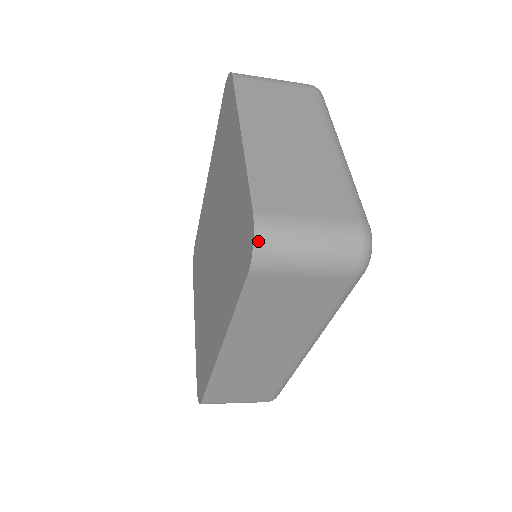
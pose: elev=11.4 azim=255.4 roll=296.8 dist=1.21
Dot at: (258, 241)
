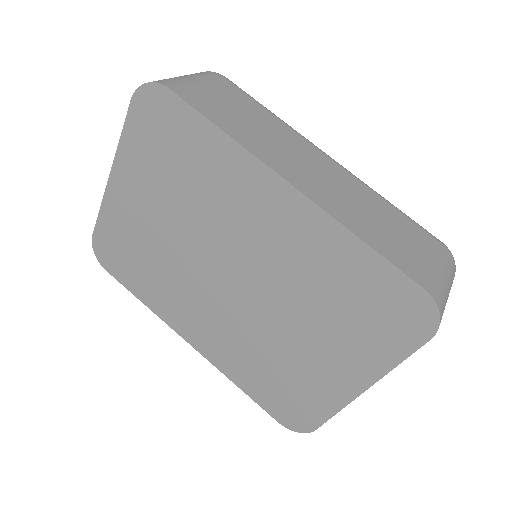
Dot at: (301, 431)
